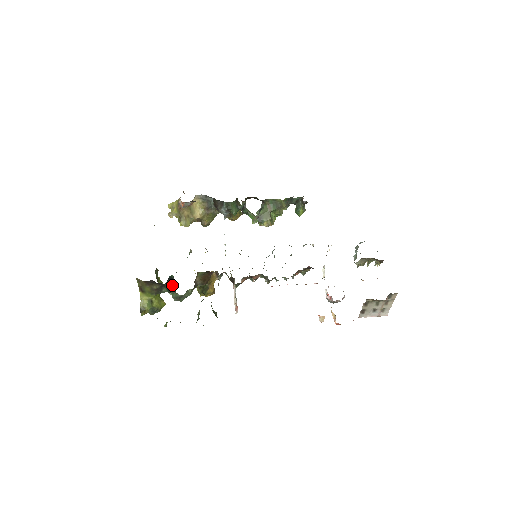
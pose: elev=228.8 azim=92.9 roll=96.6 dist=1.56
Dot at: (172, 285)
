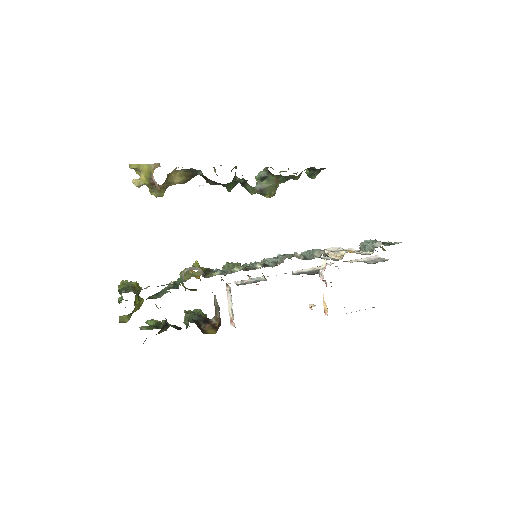
Dot at: occluded
